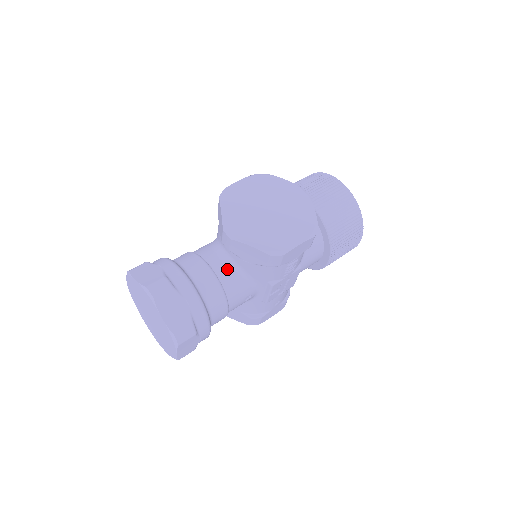
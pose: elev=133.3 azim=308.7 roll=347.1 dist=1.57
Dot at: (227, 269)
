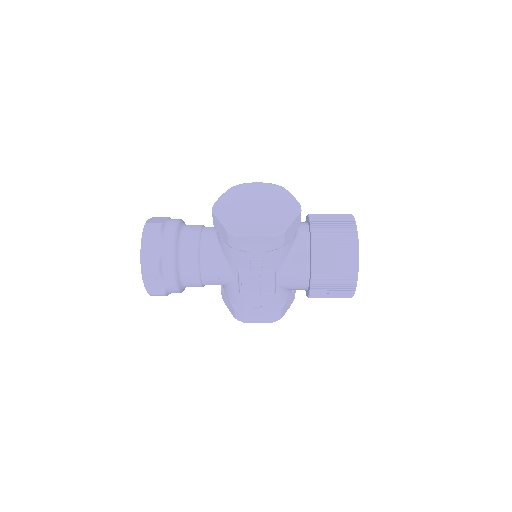
Dot at: (211, 242)
